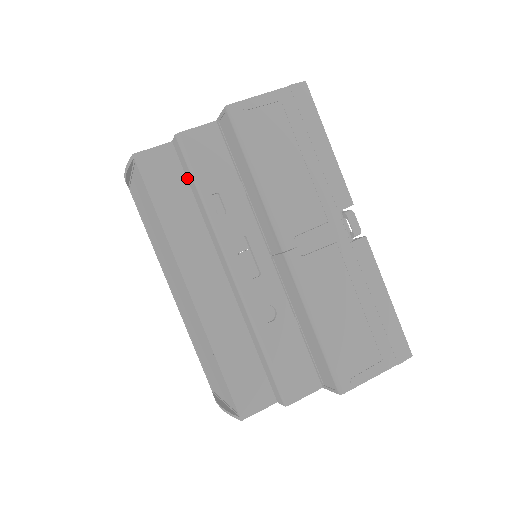
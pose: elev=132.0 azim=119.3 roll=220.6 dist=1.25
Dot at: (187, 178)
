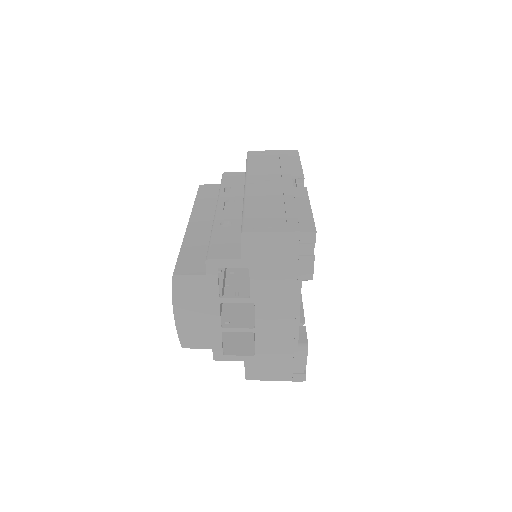
Dot at: occluded
